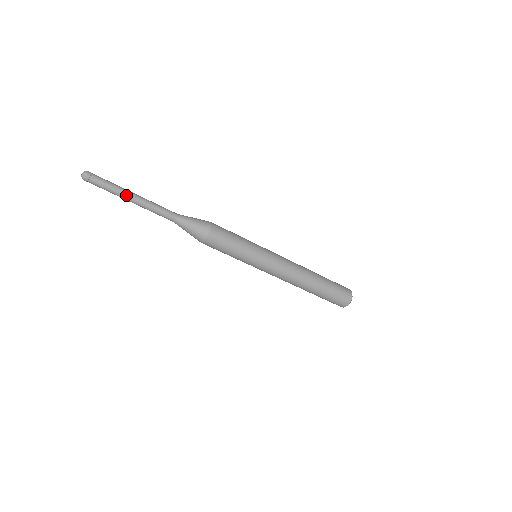
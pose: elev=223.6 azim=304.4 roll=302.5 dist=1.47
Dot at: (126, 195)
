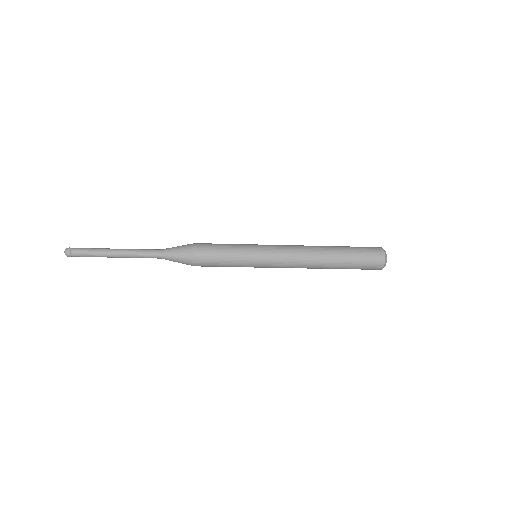
Dot at: (107, 254)
